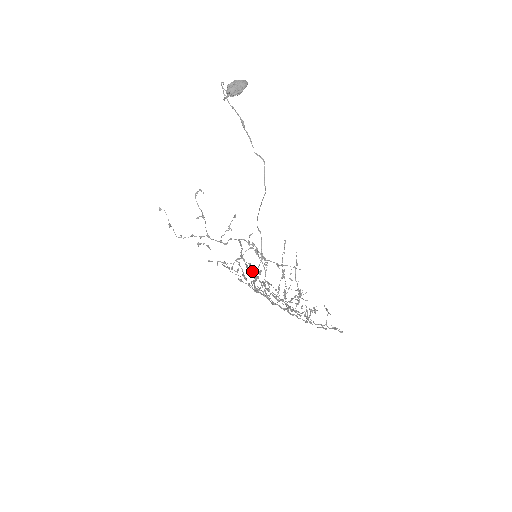
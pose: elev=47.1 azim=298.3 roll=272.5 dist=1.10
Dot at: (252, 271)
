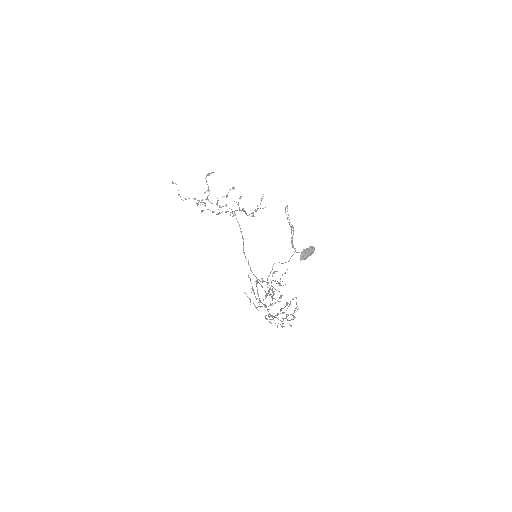
Dot at: (255, 276)
